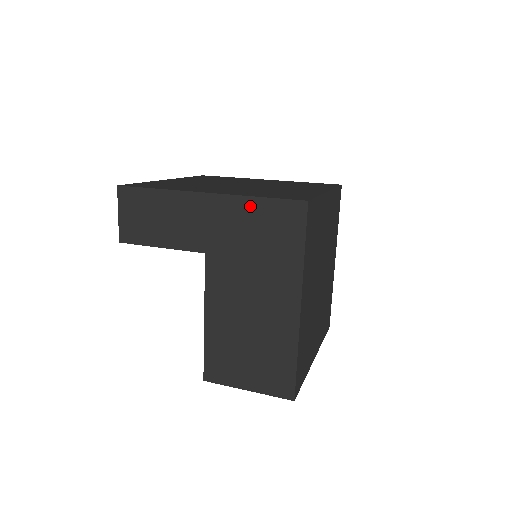
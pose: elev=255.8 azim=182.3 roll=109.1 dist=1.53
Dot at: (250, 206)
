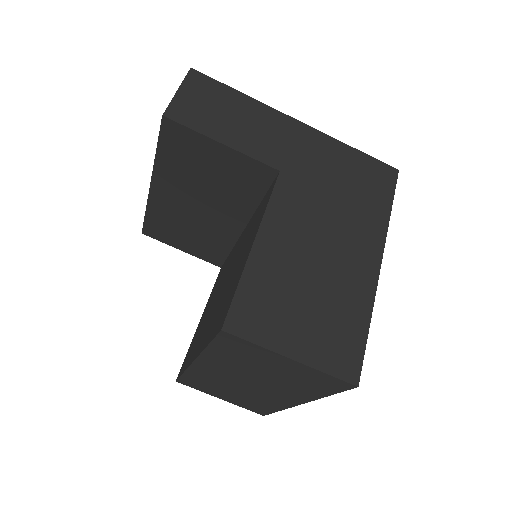
Dot at: (343, 151)
